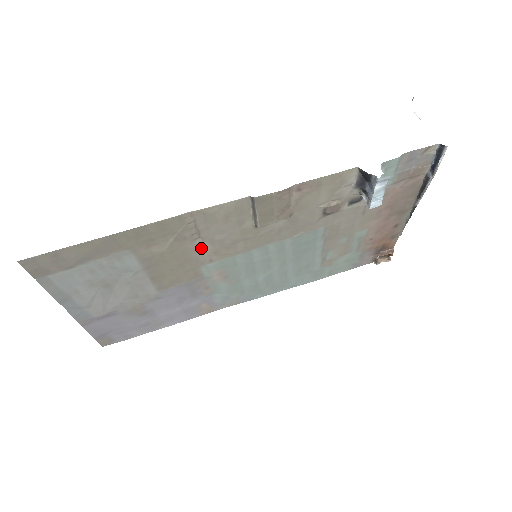
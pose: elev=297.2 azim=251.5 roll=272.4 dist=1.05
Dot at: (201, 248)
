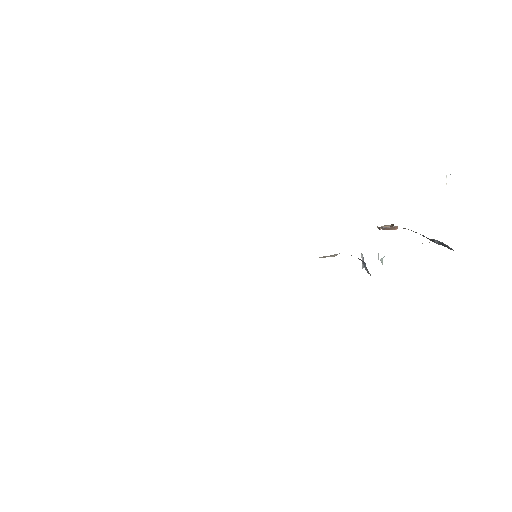
Dot at: occluded
